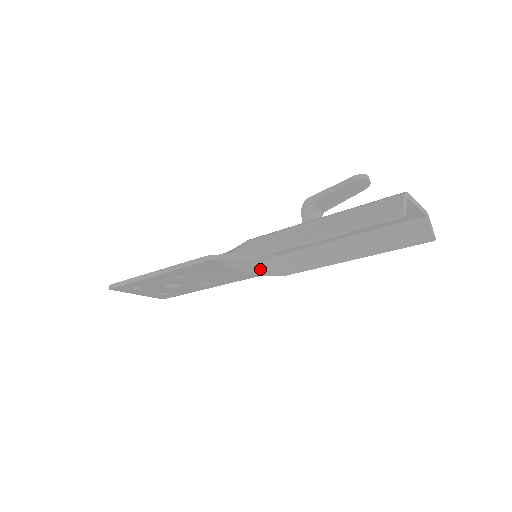
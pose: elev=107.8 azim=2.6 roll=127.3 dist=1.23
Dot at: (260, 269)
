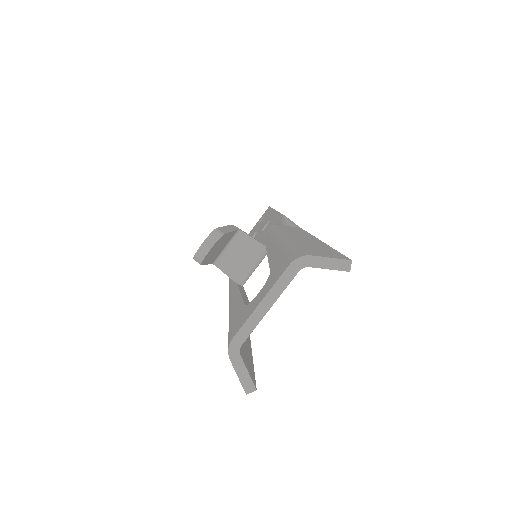
Dot at: occluded
